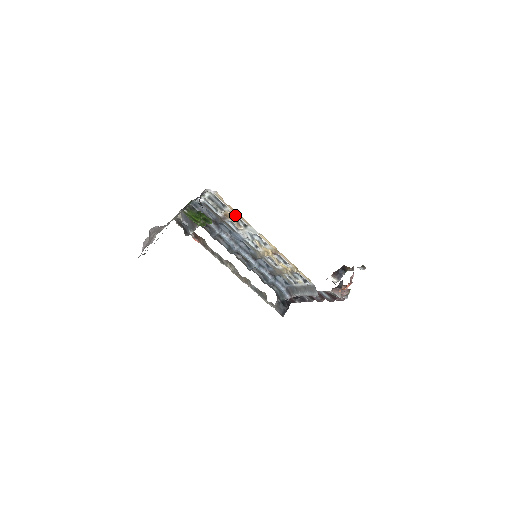
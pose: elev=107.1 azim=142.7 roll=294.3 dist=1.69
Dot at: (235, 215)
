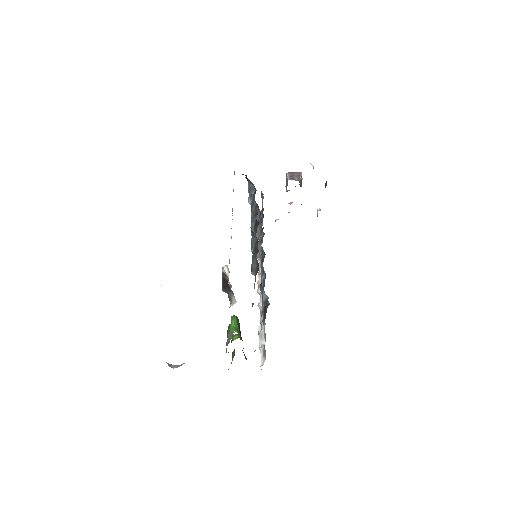
Dot at: occluded
